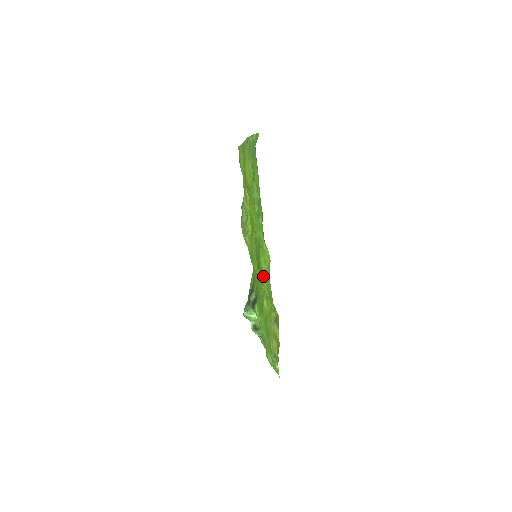
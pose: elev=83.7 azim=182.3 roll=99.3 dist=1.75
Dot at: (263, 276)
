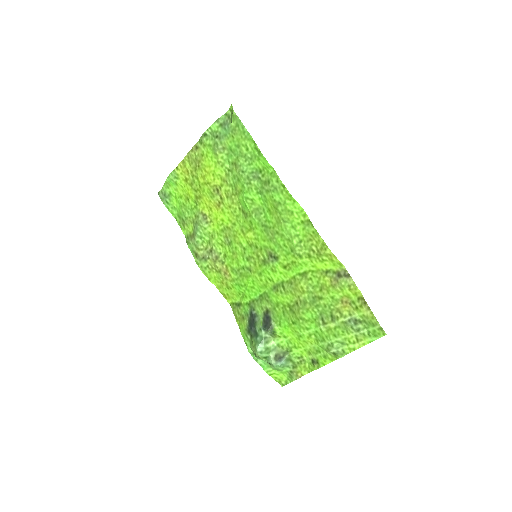
Dot at: (296, 245)
